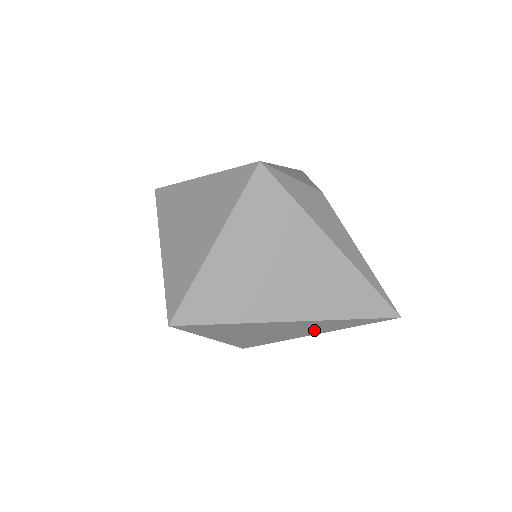
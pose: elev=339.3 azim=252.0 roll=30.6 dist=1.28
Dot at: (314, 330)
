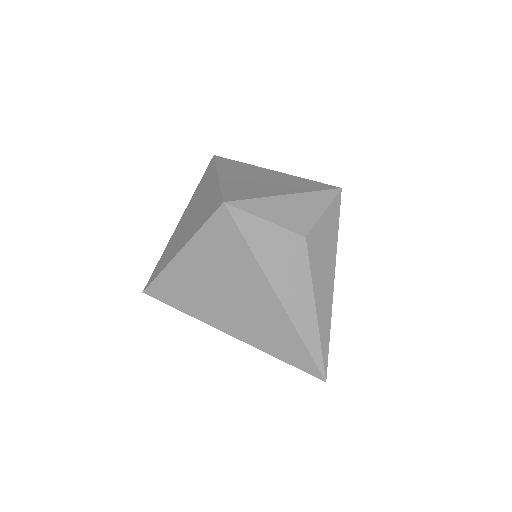
Dot at: occluded
